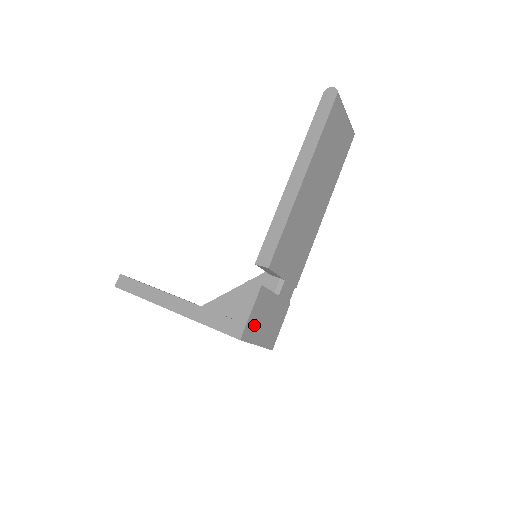
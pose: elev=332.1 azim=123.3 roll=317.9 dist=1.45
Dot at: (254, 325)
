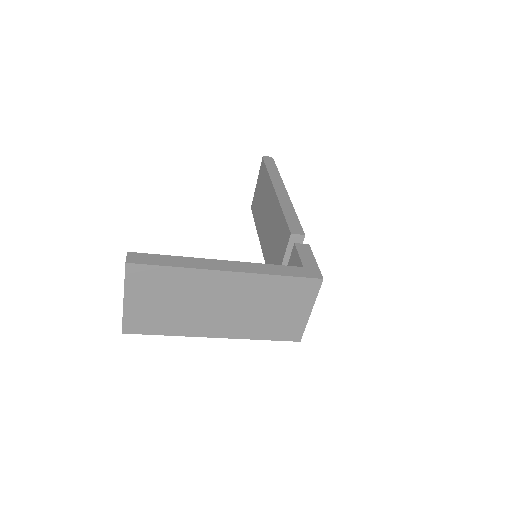
Dot at: occluded
